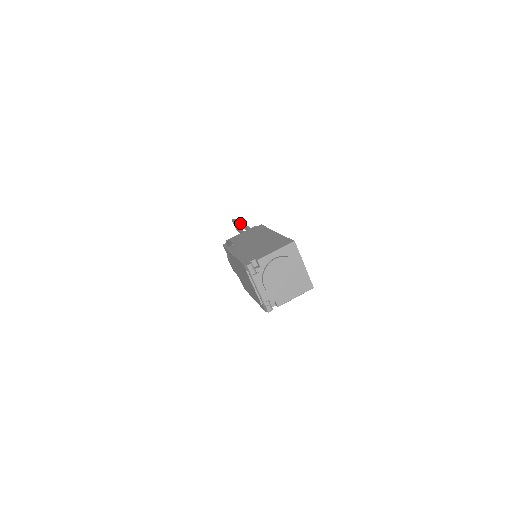
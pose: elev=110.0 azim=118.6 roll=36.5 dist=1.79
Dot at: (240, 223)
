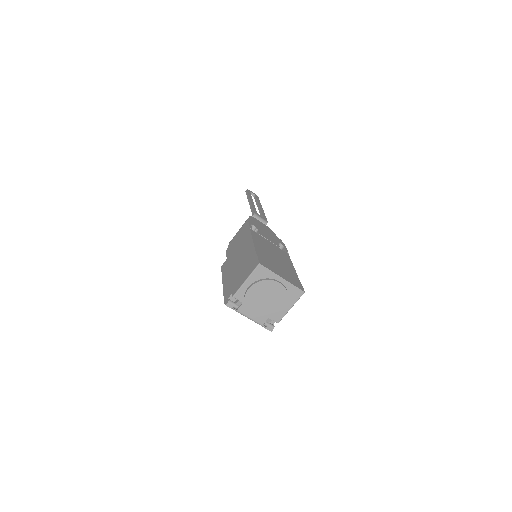
Dot at: (248, 200)
